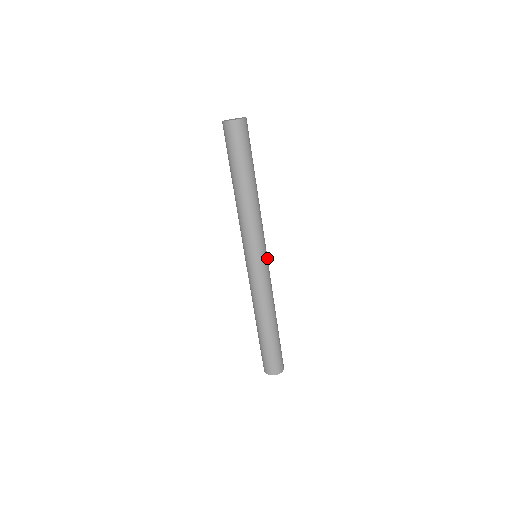
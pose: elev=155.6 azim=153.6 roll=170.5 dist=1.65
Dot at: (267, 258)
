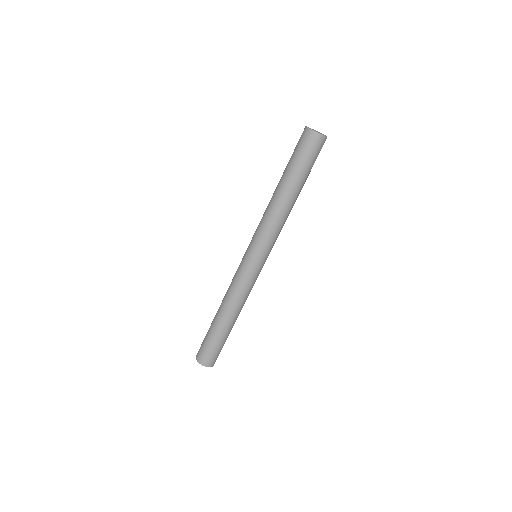
Dot at: (262, 265)
